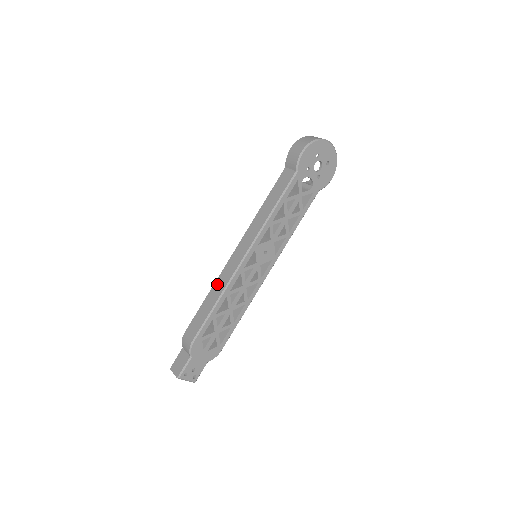
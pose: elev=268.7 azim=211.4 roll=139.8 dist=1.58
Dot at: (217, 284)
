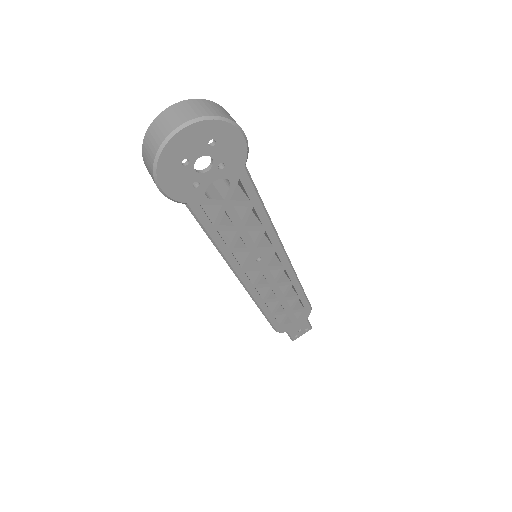
Dot at: occluded
